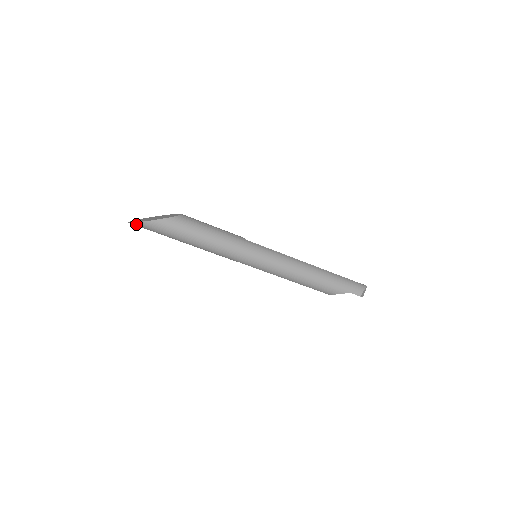
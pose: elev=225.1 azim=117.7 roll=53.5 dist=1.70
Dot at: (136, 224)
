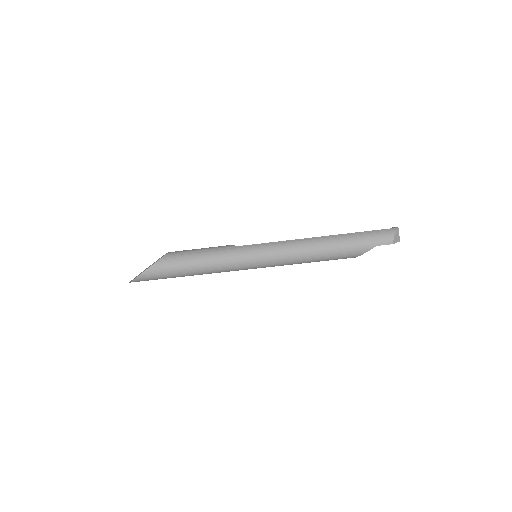
Dot at: occluded
